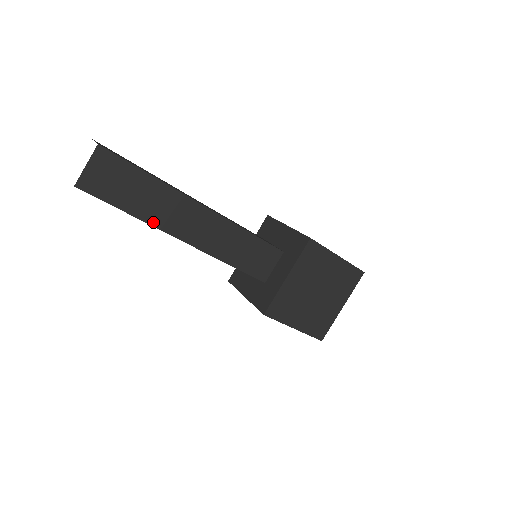
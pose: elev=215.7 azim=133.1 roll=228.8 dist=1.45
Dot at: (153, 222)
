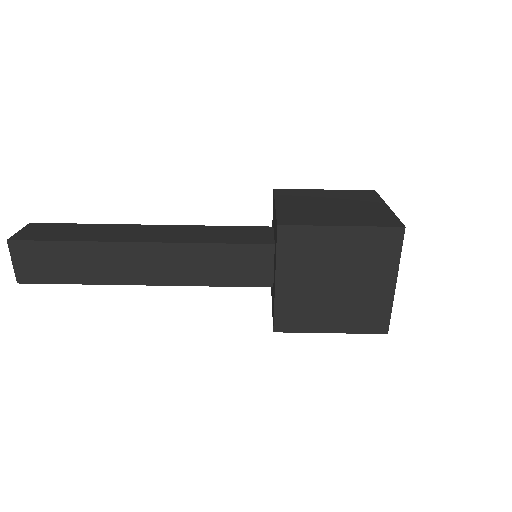
Dot at: (99, 240)
